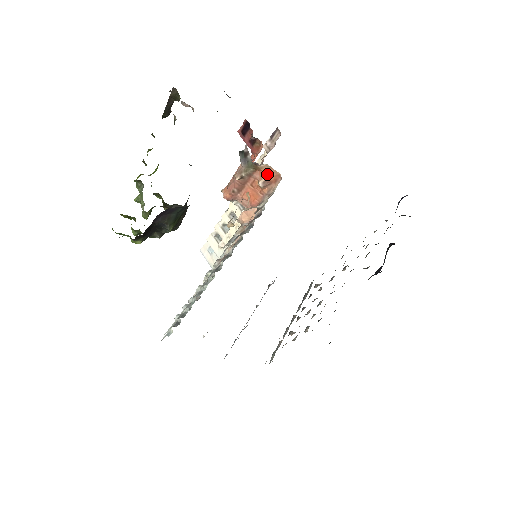
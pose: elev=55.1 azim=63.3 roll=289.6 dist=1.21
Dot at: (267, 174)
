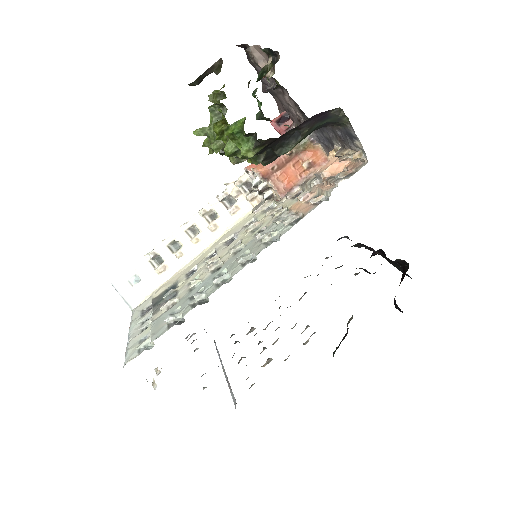
Dot at: (315, 156)
